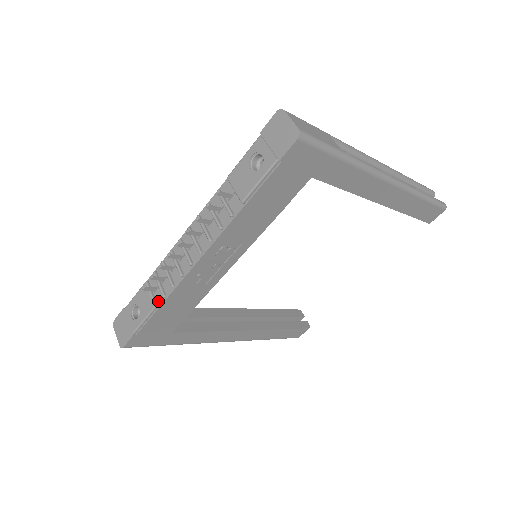
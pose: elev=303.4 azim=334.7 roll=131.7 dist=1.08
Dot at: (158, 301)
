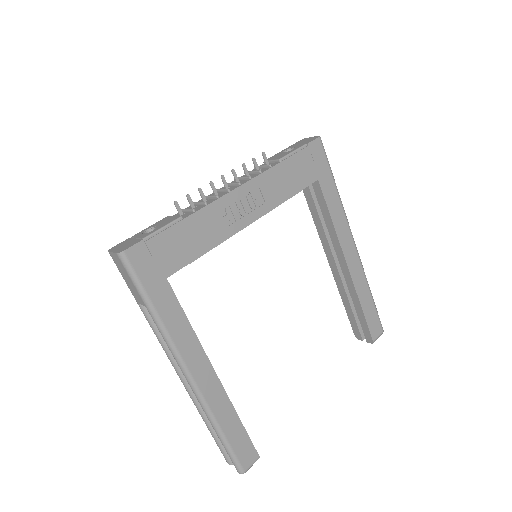
Dot at: (184, 217)
